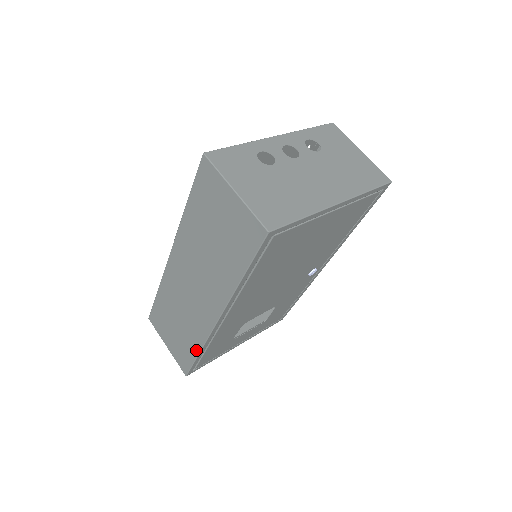
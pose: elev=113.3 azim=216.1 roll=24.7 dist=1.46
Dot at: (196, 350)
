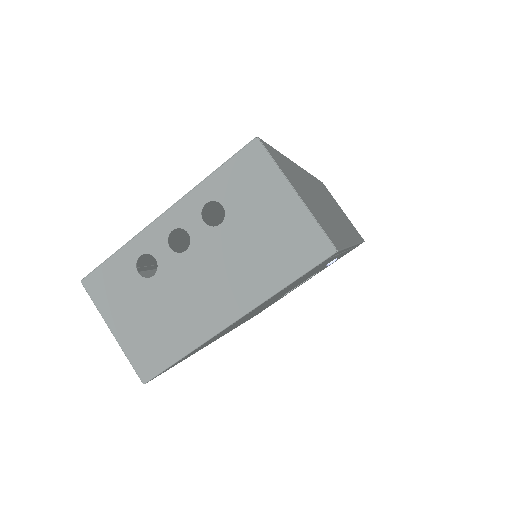
Dot at: occluded
